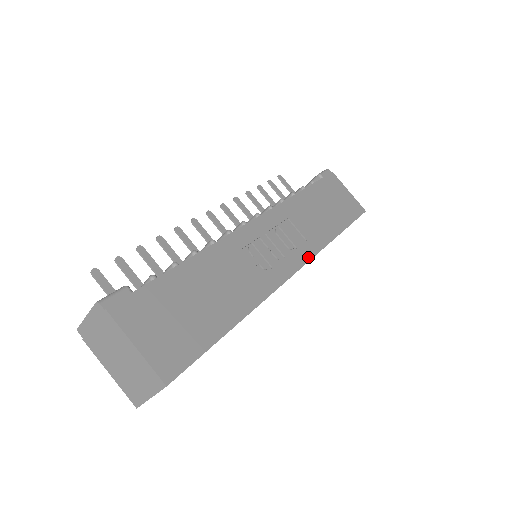
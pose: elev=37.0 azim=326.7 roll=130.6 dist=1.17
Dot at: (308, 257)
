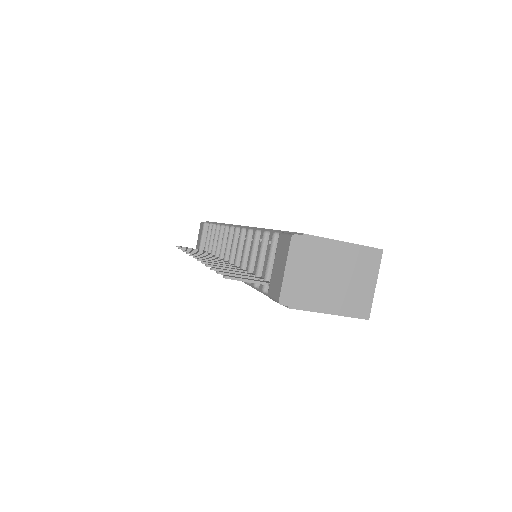
Dot at: occluded
